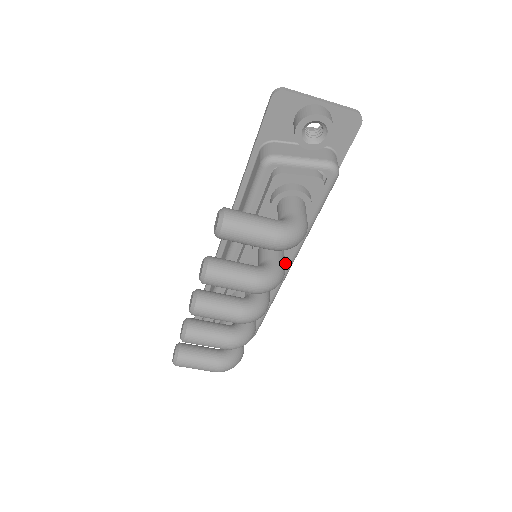
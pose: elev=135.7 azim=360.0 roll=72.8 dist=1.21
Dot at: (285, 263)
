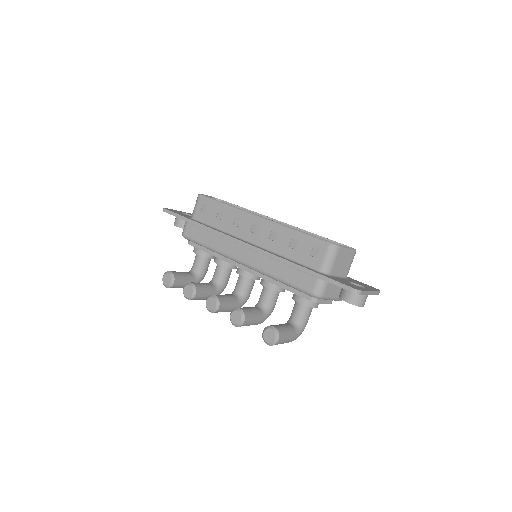
Dot at: occluded
